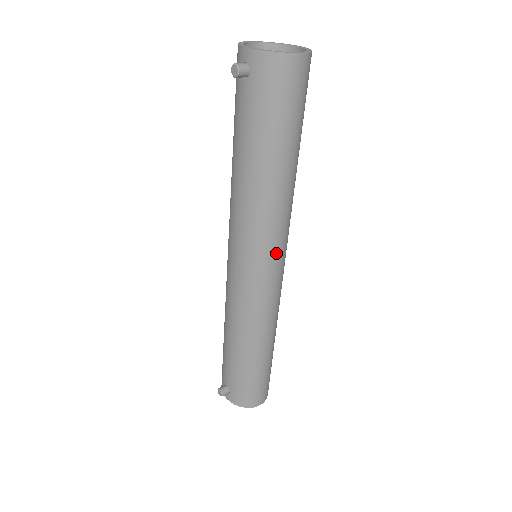
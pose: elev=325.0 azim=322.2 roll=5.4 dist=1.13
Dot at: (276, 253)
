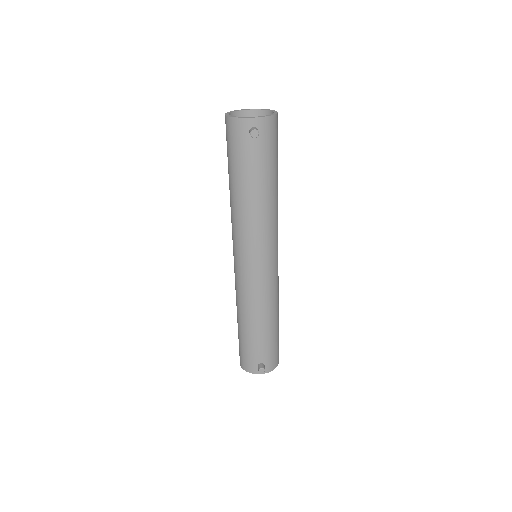
Dot at: occluded
